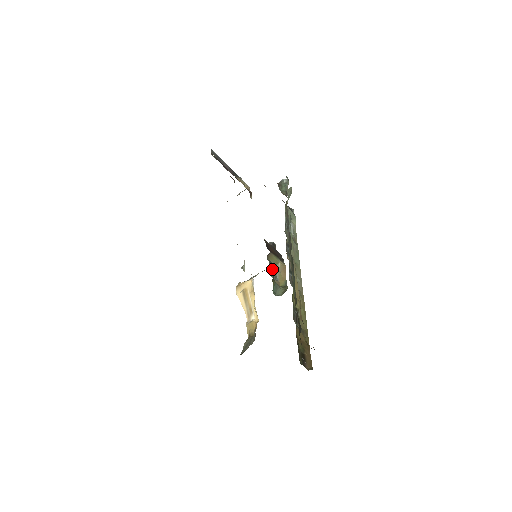
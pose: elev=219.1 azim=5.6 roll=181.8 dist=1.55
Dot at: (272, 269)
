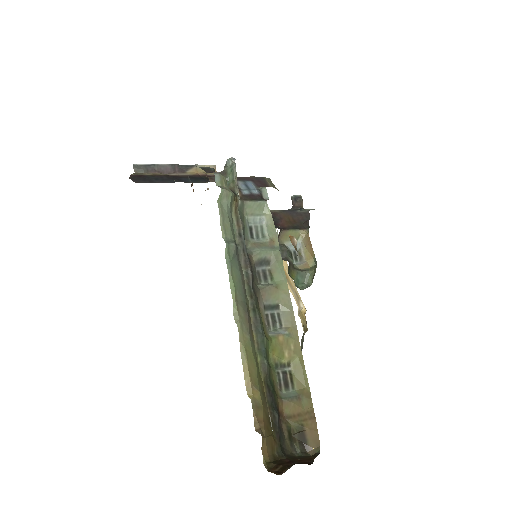
Dot at: (287, 257)
